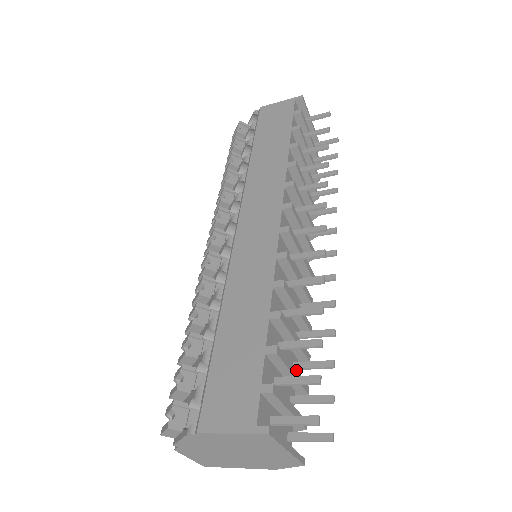
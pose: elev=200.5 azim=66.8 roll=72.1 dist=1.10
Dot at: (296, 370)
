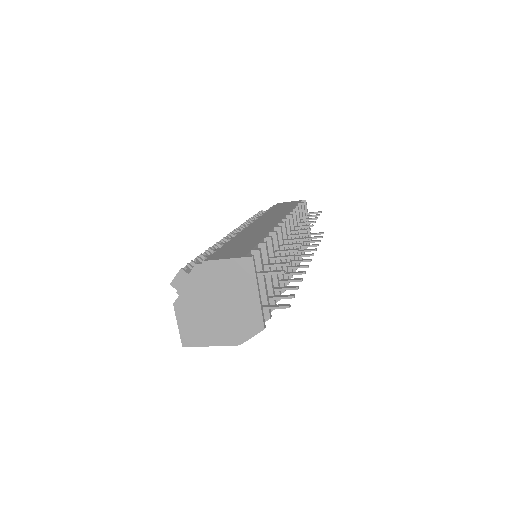
Dot at: (272, 278)
